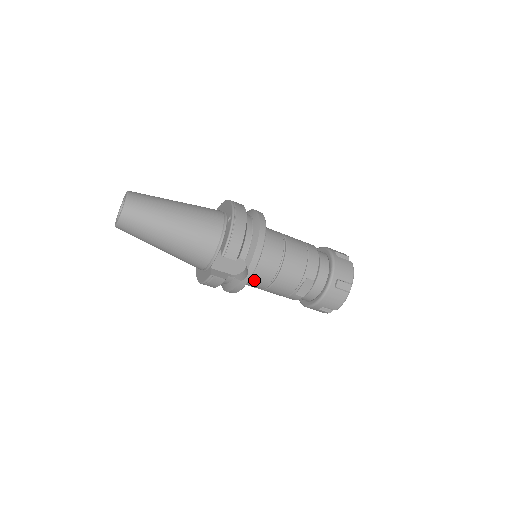
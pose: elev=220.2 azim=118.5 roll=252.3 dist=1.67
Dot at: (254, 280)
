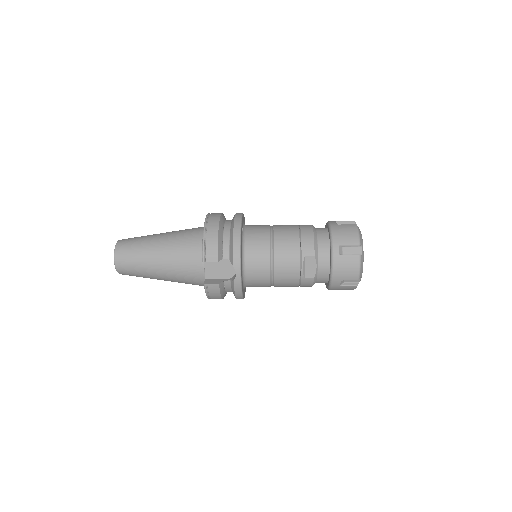
Dot at: (253, 277)
